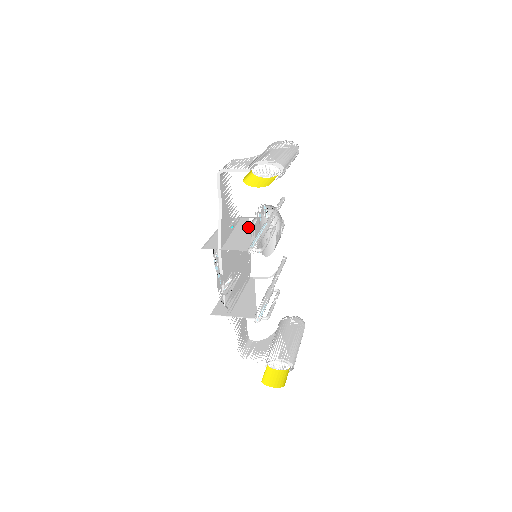
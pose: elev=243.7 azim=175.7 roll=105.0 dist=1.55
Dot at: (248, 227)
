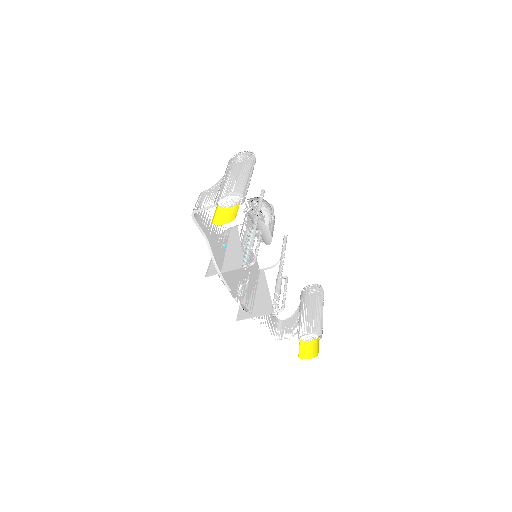
Dot at: (238, 239)
